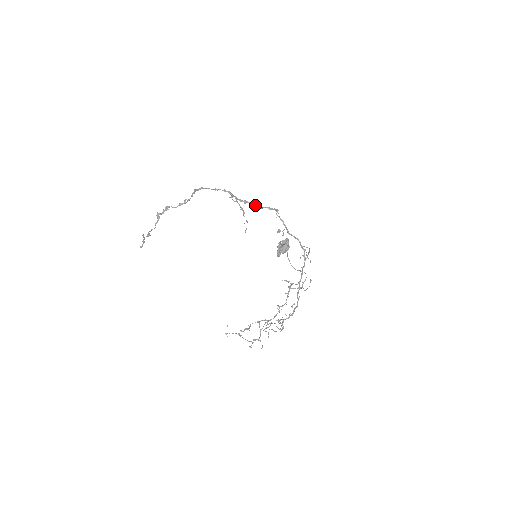
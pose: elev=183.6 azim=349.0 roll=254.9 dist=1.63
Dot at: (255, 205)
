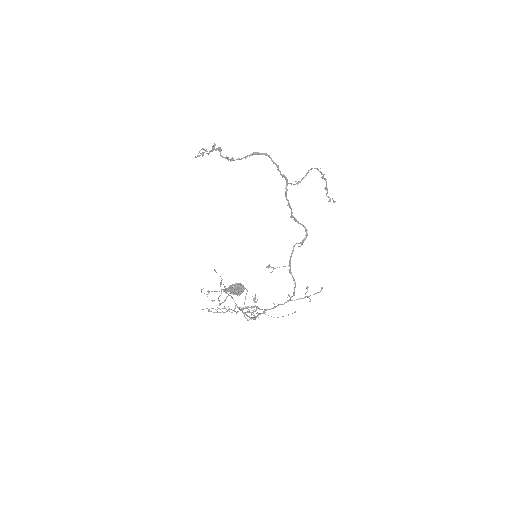
Dot at: occluded
